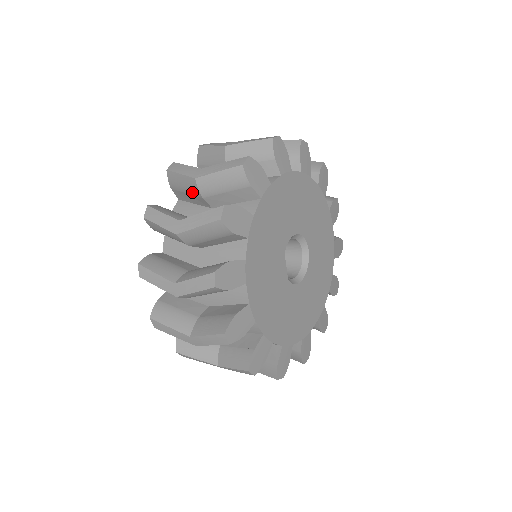
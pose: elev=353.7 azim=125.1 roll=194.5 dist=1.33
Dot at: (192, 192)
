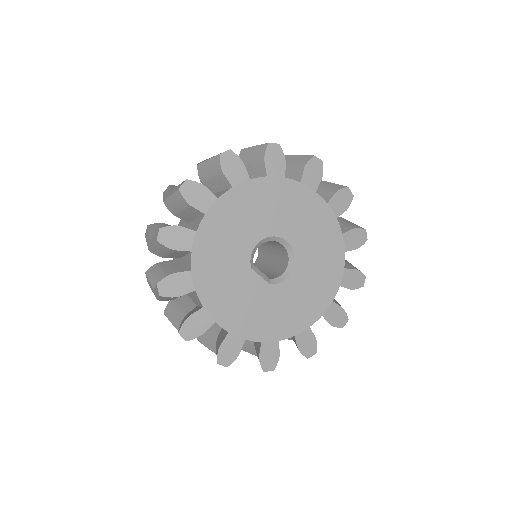
Dot at: occluded
